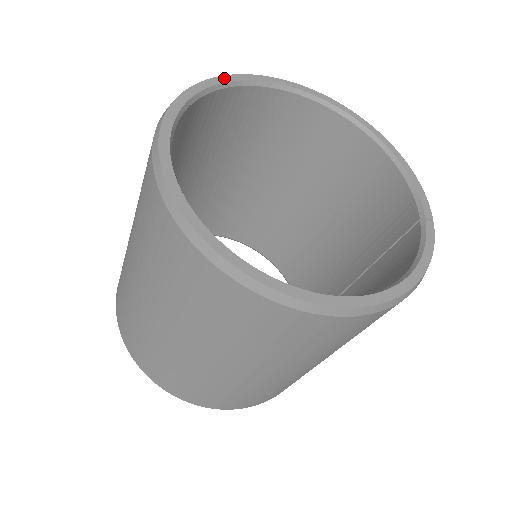
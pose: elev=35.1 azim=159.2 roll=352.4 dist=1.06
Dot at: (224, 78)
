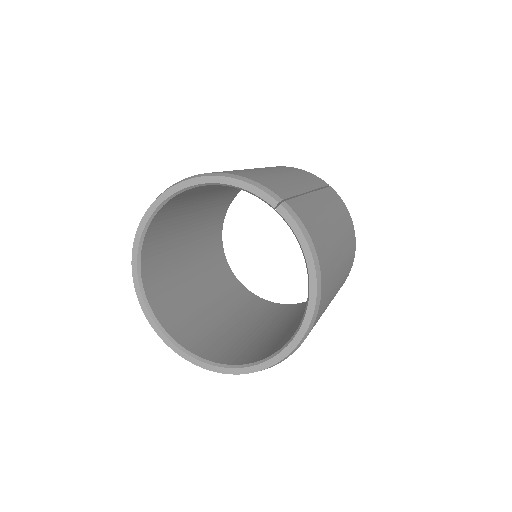
Dot at: (135, 281)
